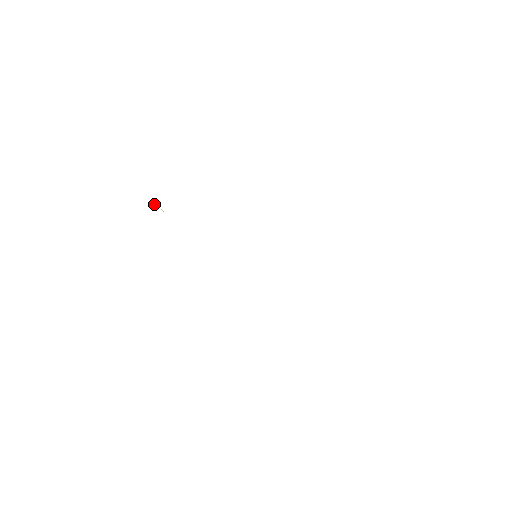
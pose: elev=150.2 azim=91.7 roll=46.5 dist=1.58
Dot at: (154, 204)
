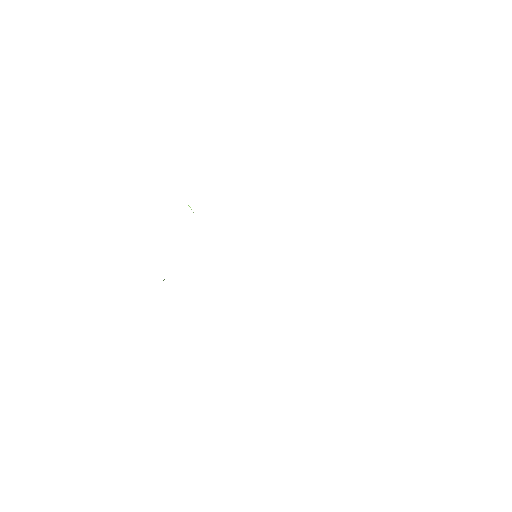
Dot at: occluded
